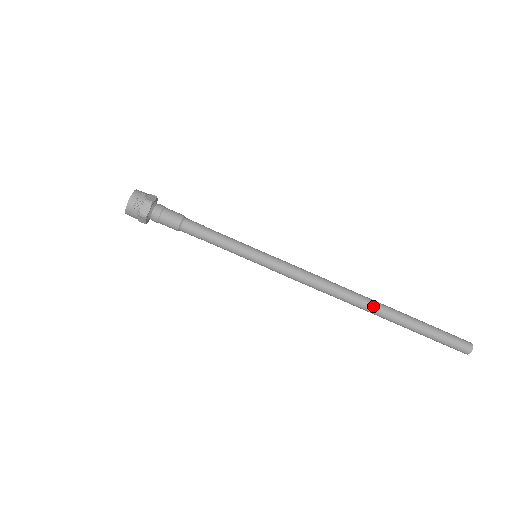
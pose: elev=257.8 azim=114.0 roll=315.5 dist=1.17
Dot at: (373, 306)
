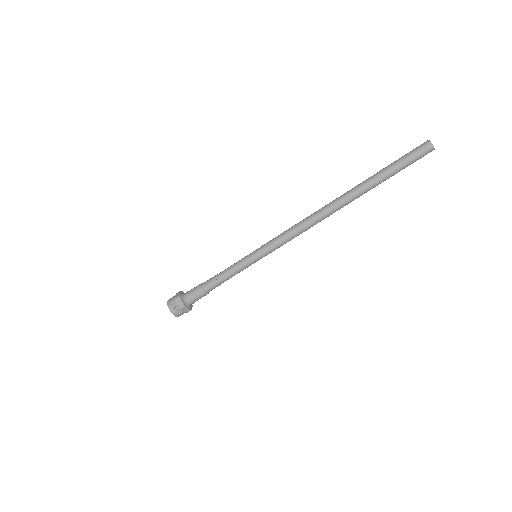
Dot at: (346, 203)
